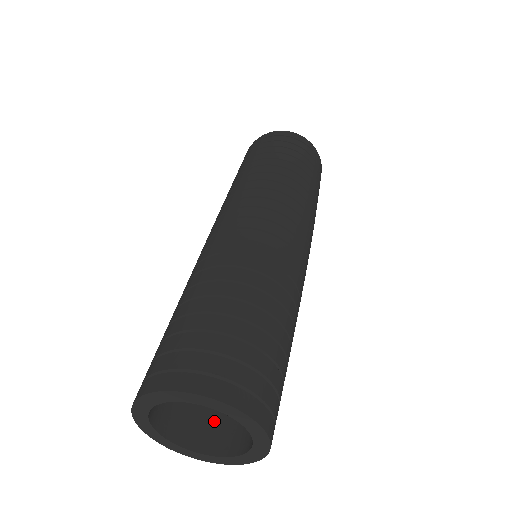
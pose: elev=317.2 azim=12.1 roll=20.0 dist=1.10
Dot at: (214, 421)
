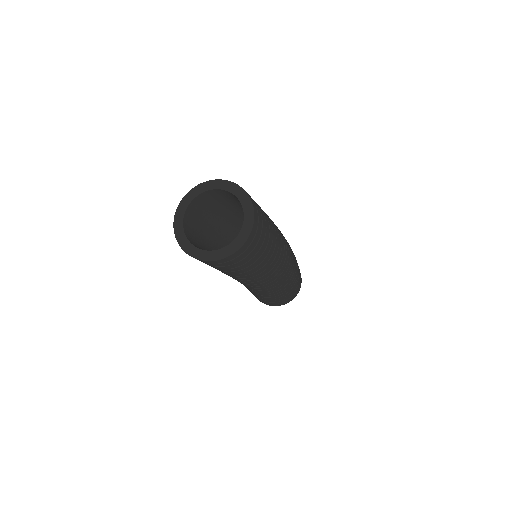
Dot at: (199, 246)
